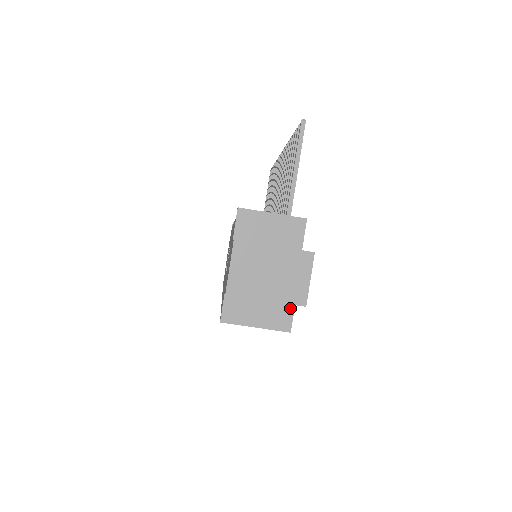
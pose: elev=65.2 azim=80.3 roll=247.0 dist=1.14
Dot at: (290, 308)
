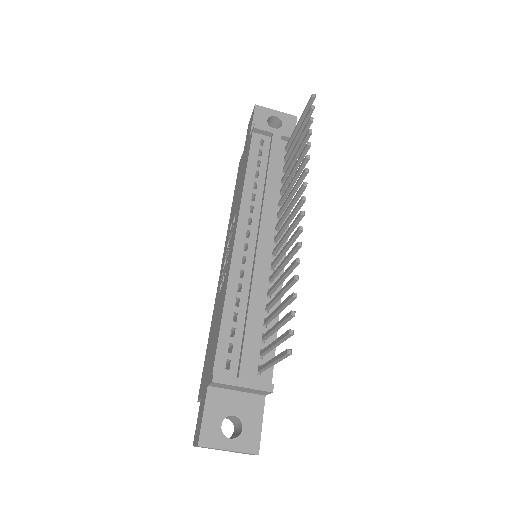
Dot at: occluded
